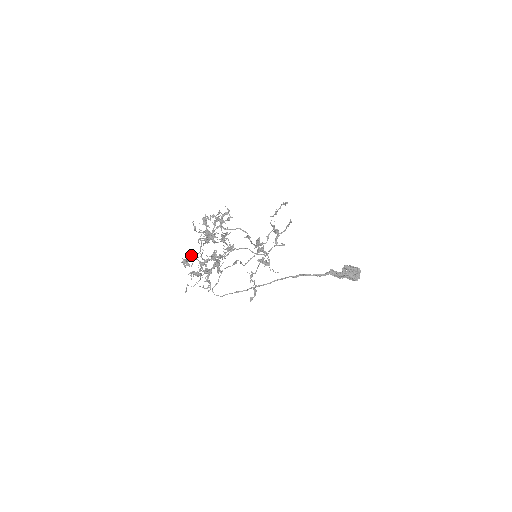
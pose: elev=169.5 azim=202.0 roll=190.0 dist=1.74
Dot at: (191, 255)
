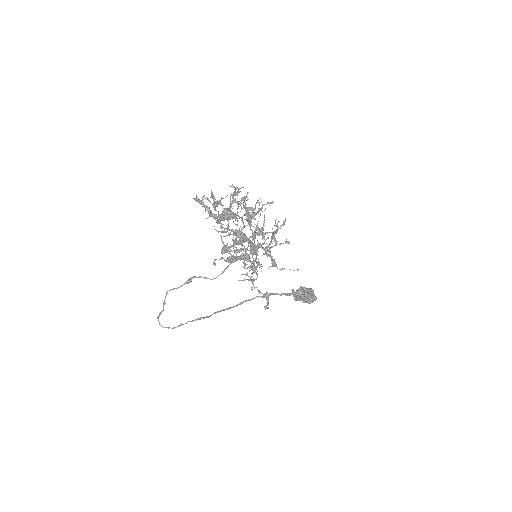
Dot at: occluded
